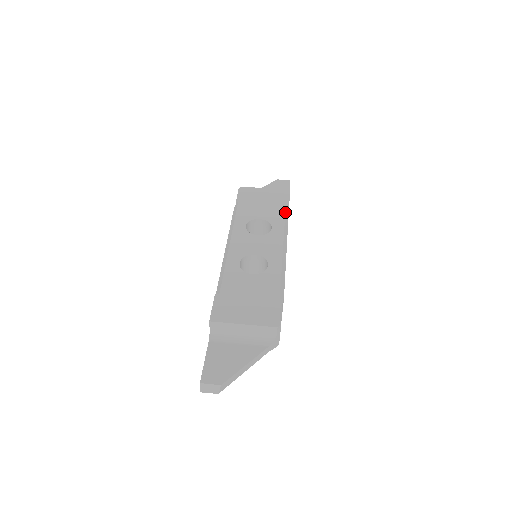
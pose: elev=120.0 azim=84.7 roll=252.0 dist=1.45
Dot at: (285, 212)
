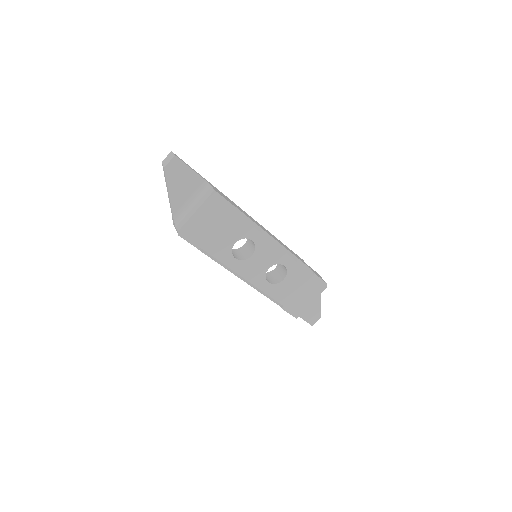
Dot at: (242, 217)
